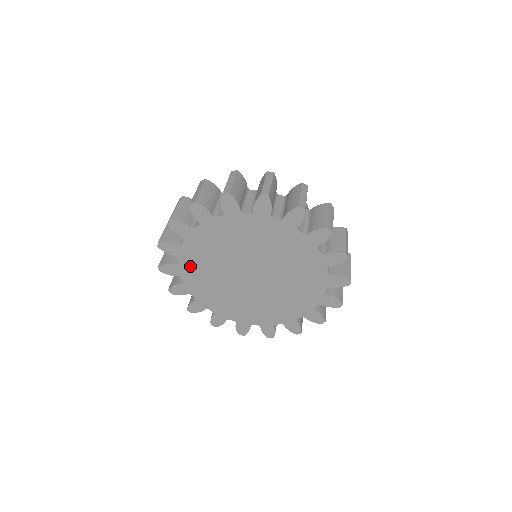
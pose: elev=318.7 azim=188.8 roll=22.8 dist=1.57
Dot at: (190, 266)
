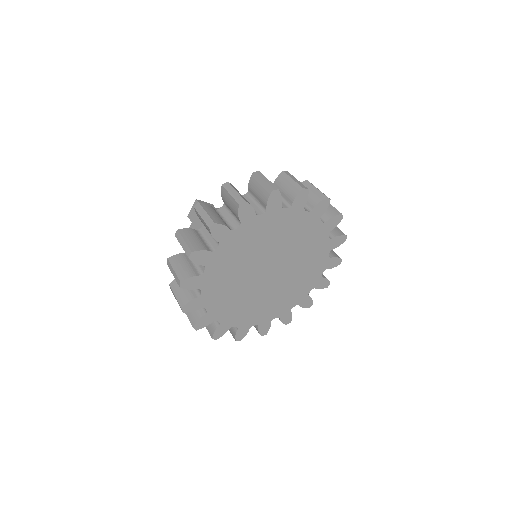
Dot at: (240, 239)
